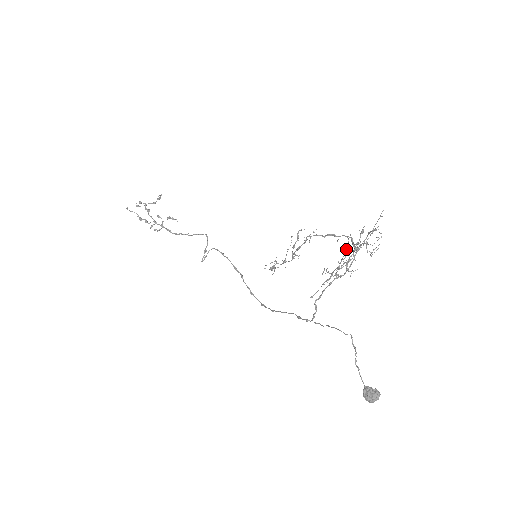
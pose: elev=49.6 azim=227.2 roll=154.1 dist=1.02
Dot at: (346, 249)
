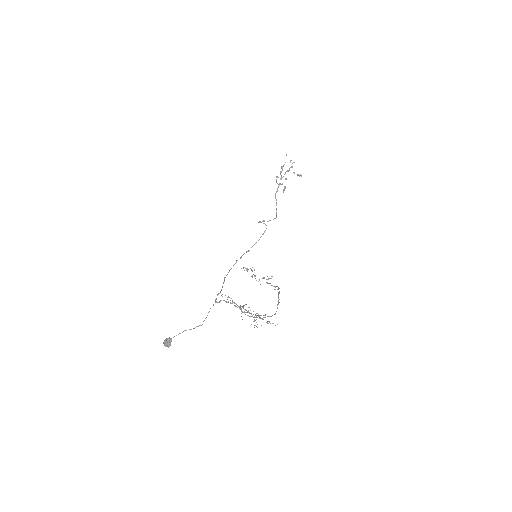
Dot at: occluded
